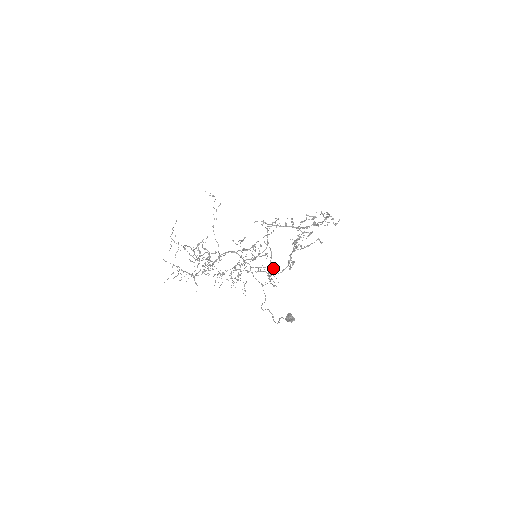
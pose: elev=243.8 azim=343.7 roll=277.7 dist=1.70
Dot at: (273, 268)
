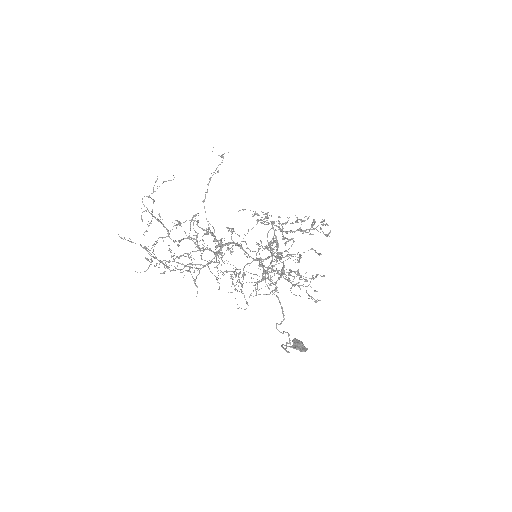
Dot at: occluded
